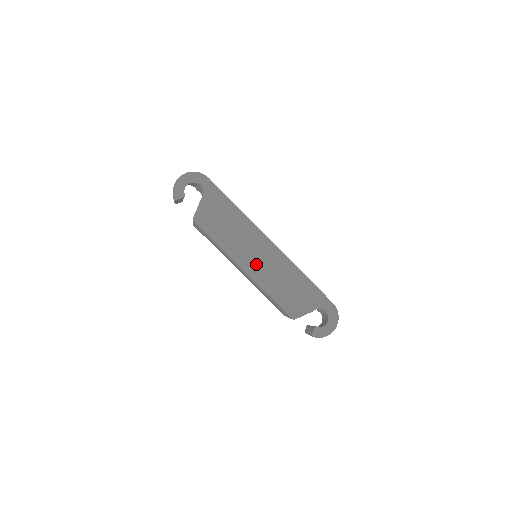
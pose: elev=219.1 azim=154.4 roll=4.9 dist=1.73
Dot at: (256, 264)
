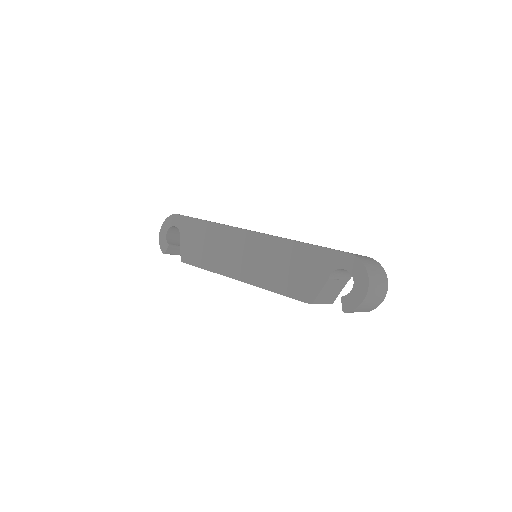
Dot at: (245, 265)
